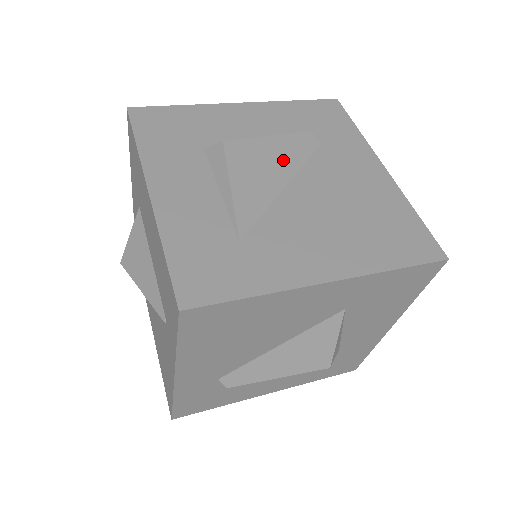
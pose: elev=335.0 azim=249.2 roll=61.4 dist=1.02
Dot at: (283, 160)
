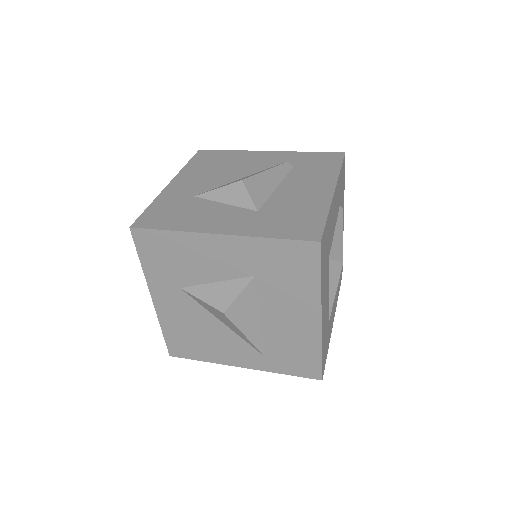
Dot at: occluded
